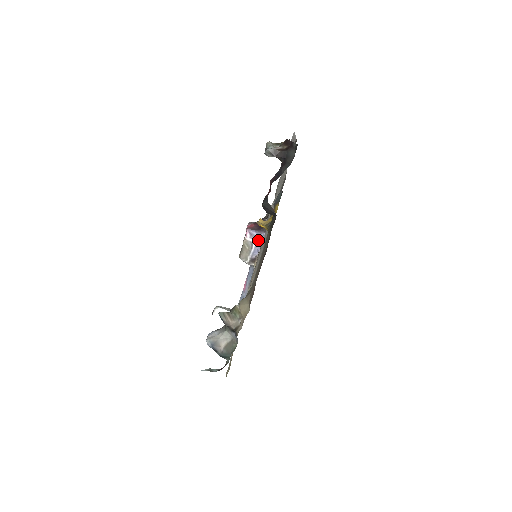
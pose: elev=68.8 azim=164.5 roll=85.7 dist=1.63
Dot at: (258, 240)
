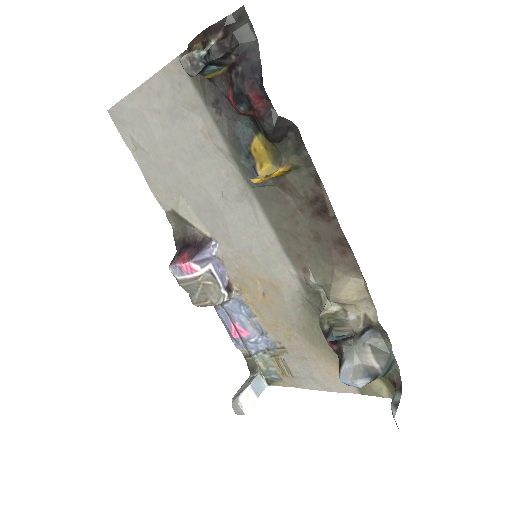
Dot at: (212, 260)
